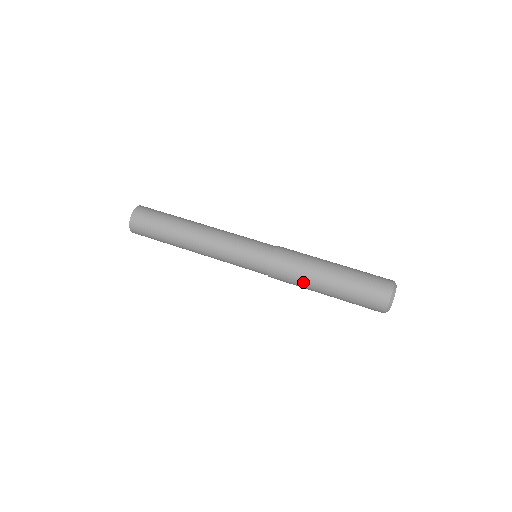
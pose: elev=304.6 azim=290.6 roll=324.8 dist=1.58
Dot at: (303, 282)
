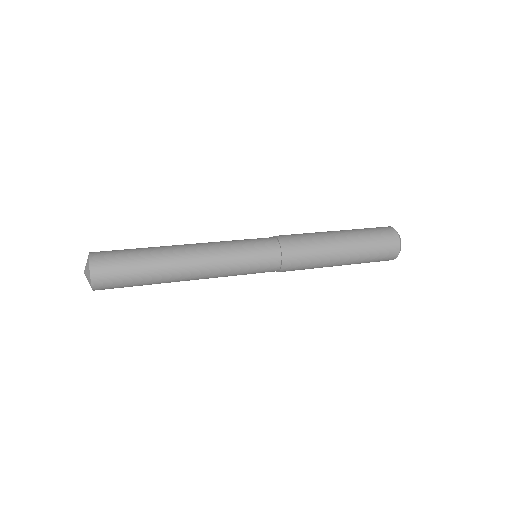
Dot at: (318, 241)
